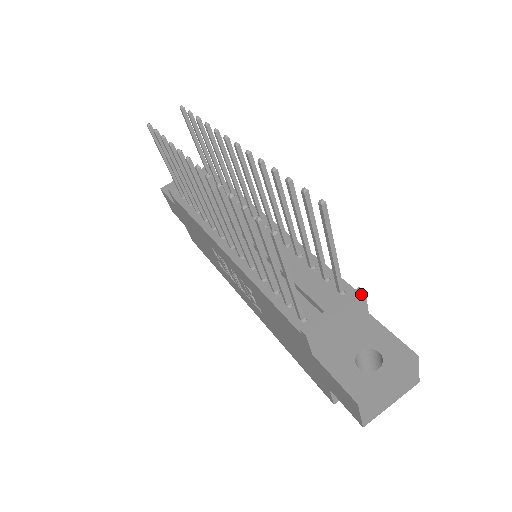
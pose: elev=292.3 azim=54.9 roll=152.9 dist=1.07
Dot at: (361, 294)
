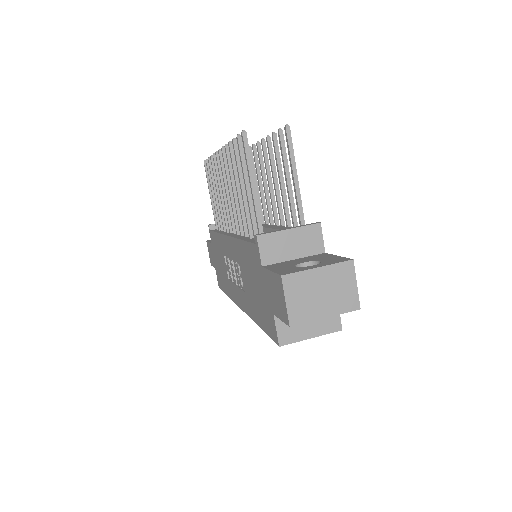
Dot at: (316, 223)
